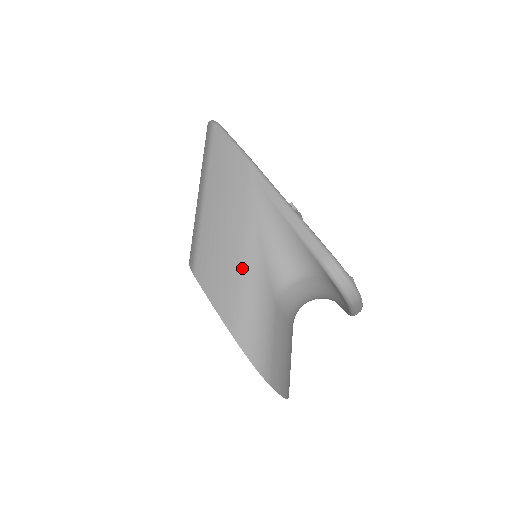
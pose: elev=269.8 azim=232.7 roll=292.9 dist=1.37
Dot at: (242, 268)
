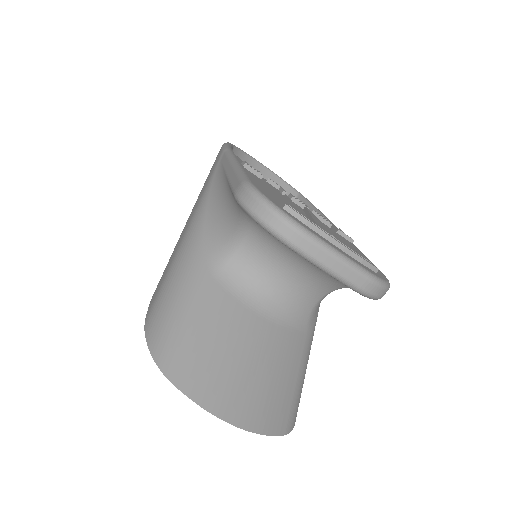
Dot at: (180, 245)
